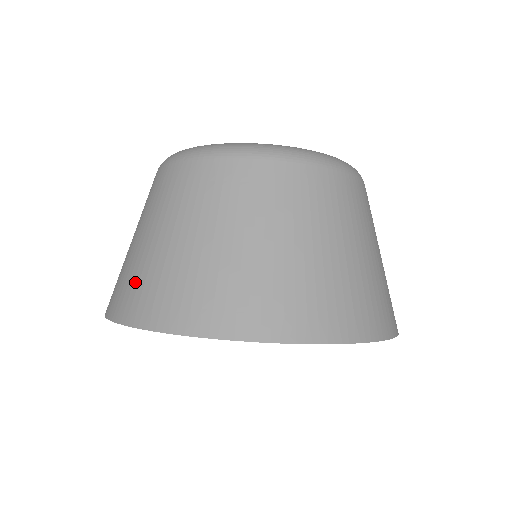
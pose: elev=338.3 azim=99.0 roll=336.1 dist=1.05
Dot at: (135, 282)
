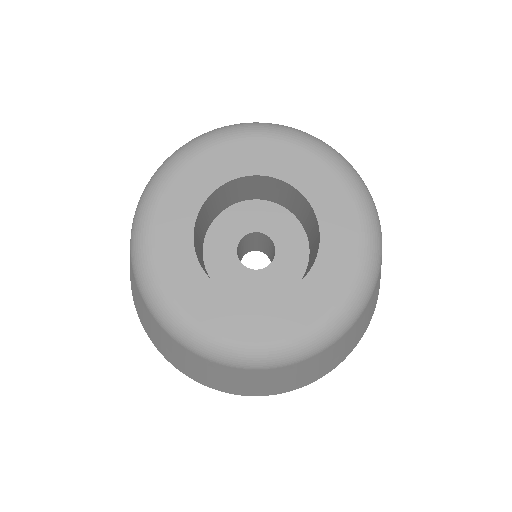
Dot at: (195, 376)
